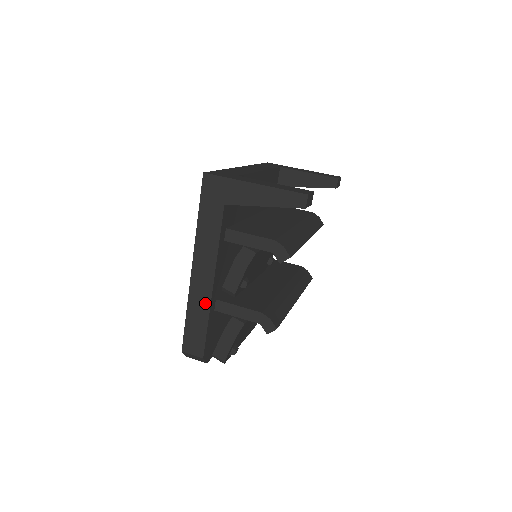
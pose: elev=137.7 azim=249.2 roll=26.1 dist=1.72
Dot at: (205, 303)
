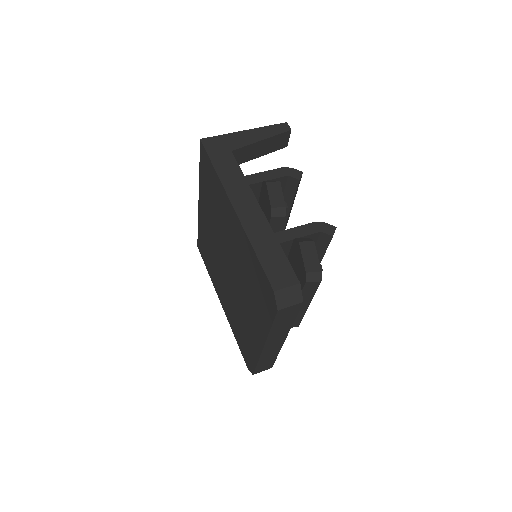
Dot at: (265, 229)
